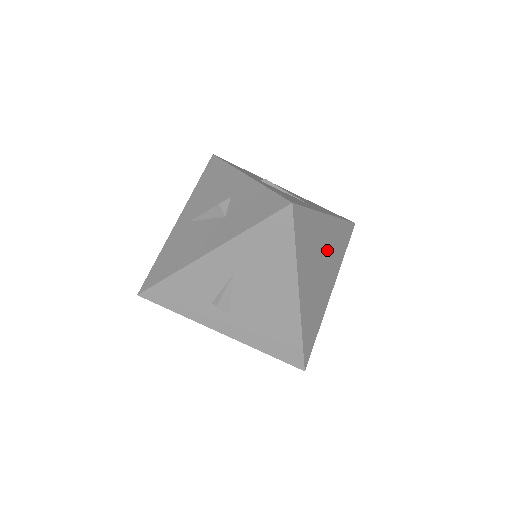
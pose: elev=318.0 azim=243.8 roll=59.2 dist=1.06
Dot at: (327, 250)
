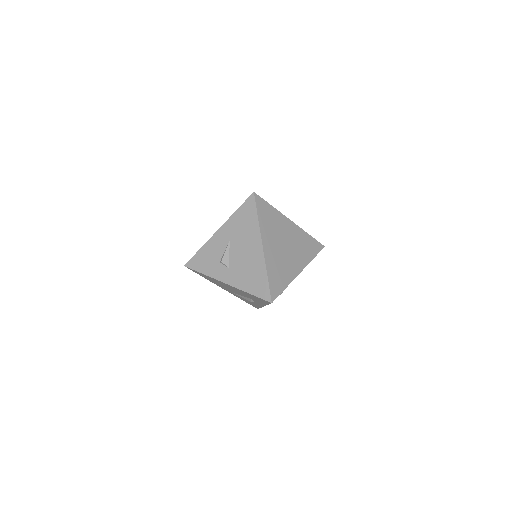
Dot at: (291, 240)
